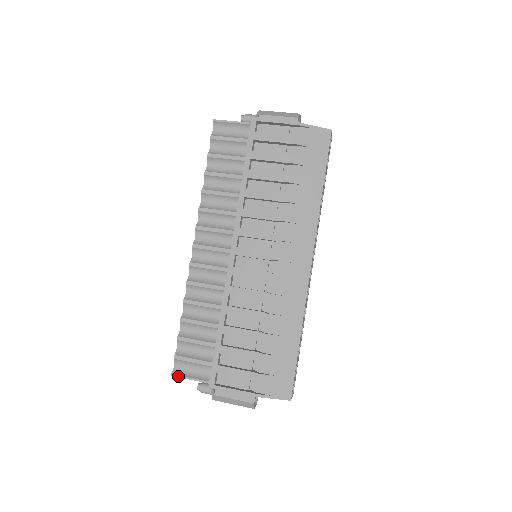
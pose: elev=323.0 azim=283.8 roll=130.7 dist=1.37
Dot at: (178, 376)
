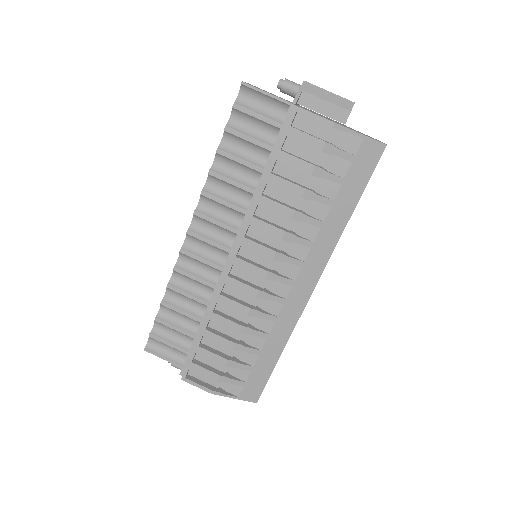
Dot at: (151, 353)
